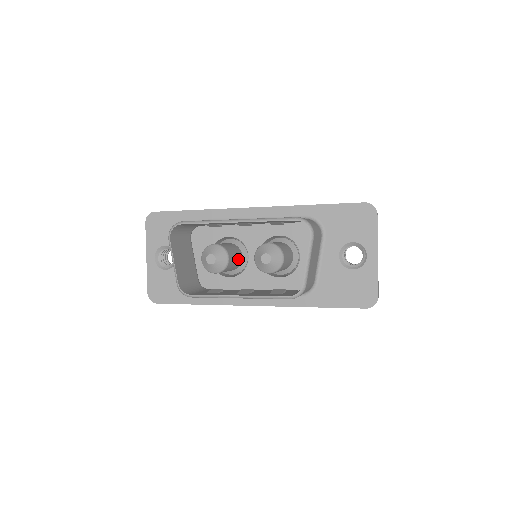
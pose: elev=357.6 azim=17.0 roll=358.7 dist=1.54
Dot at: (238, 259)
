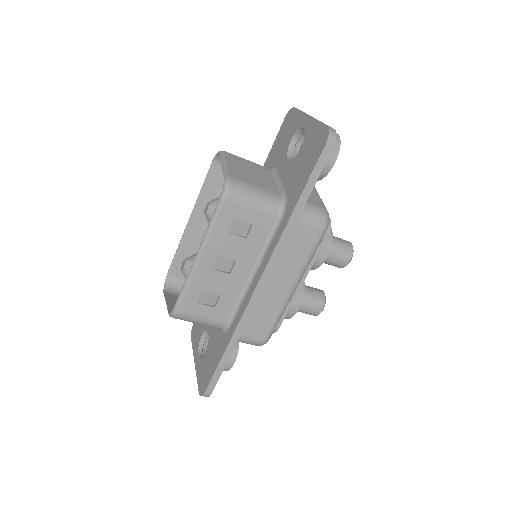
Dot at: occluded
